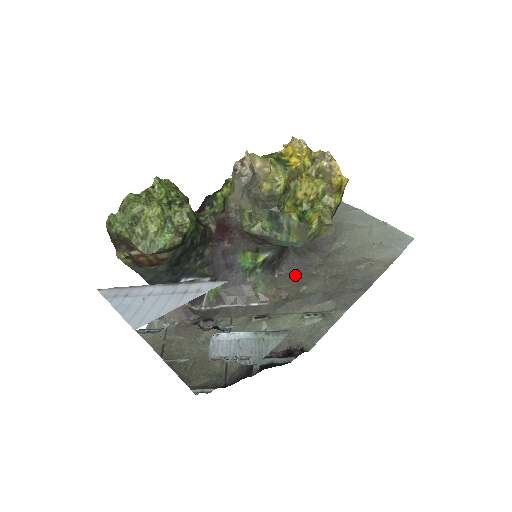
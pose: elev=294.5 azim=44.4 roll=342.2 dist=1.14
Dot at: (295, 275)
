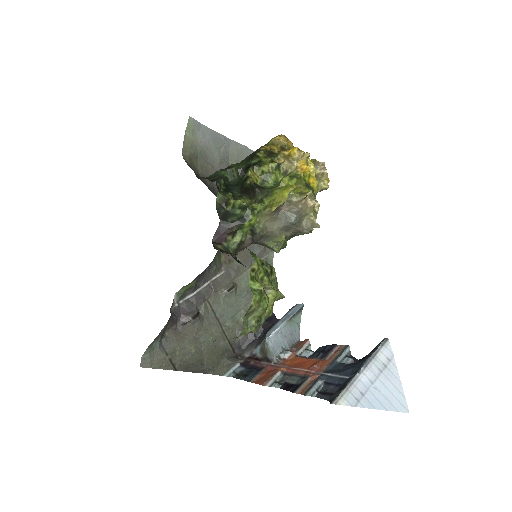
Dot at: occluded
